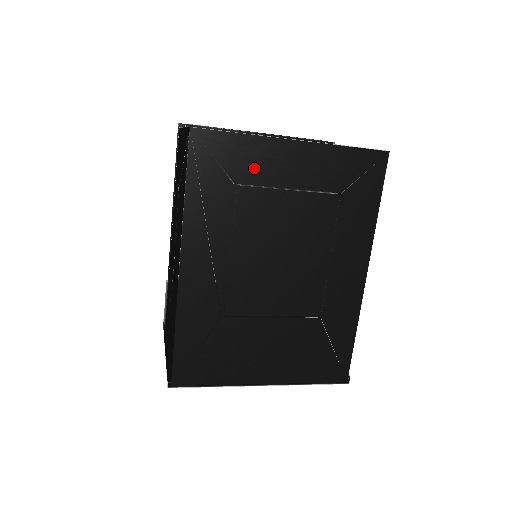
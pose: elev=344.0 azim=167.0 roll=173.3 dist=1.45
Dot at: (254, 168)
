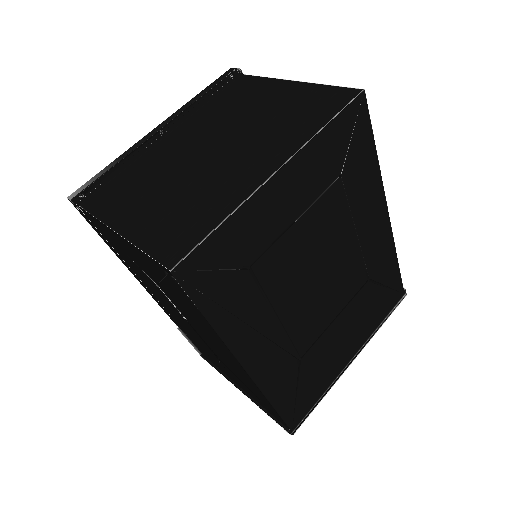
Dot at: (255, 237)
